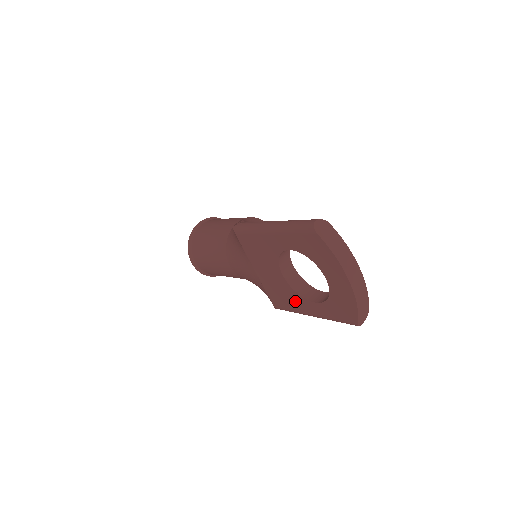
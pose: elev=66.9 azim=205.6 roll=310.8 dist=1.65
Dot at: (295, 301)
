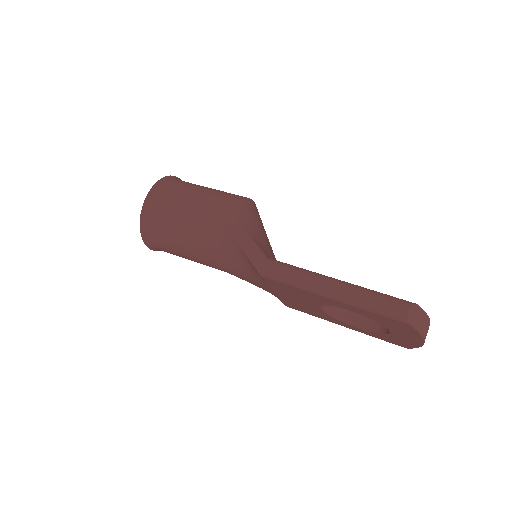
Dot at: (325, 317)
